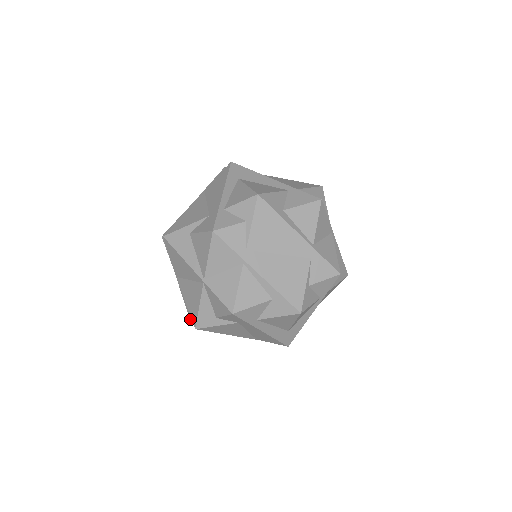
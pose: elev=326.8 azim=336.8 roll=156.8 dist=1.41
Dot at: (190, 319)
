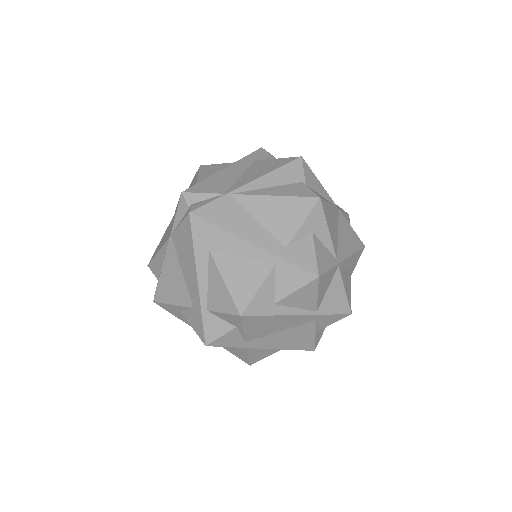
Dot at: occluded
